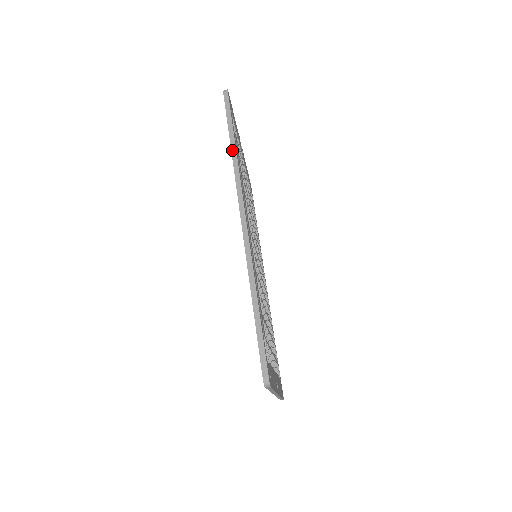
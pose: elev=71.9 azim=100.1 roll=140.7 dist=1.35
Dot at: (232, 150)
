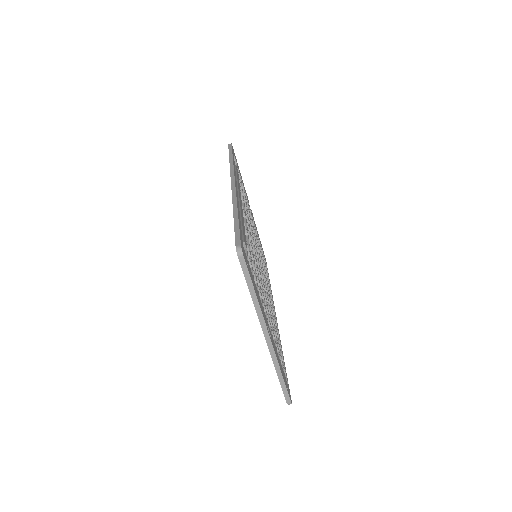
Dot at: (230, 161)
